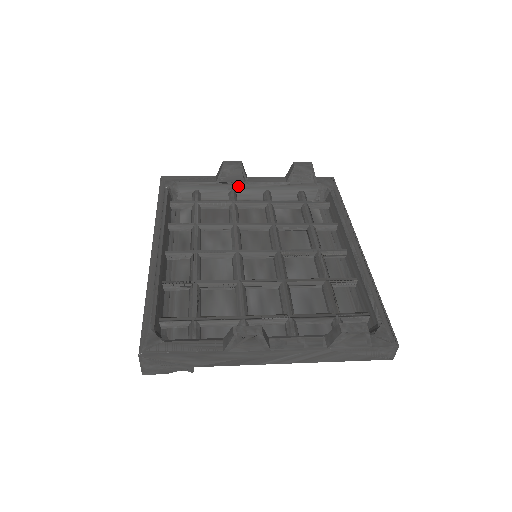
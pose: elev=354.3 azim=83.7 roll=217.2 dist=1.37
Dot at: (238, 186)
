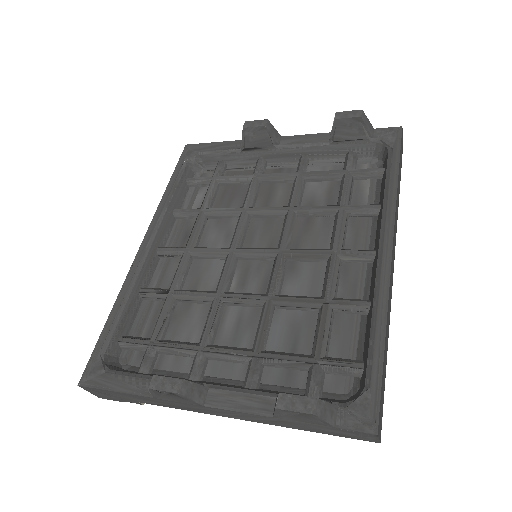
Dot at: (267, 152)
